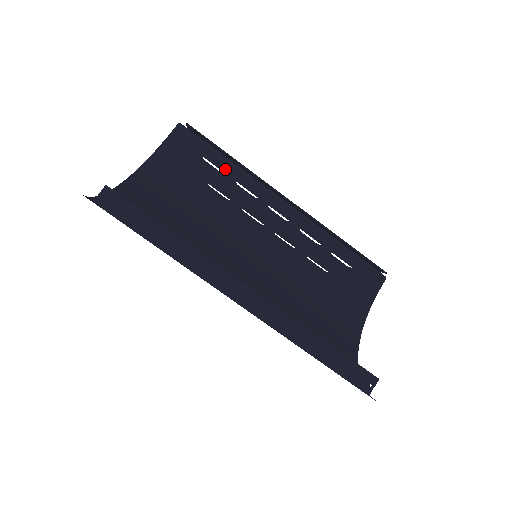
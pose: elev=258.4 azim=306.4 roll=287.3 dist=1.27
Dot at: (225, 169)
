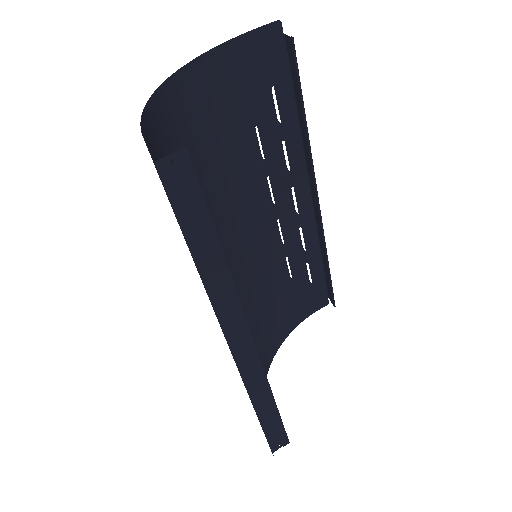
Dot at: (285, 118)
